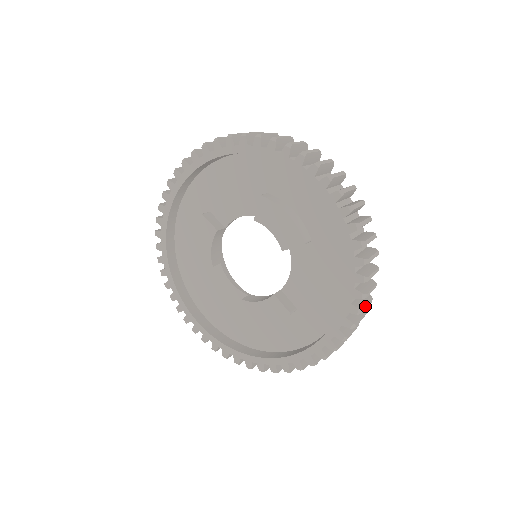
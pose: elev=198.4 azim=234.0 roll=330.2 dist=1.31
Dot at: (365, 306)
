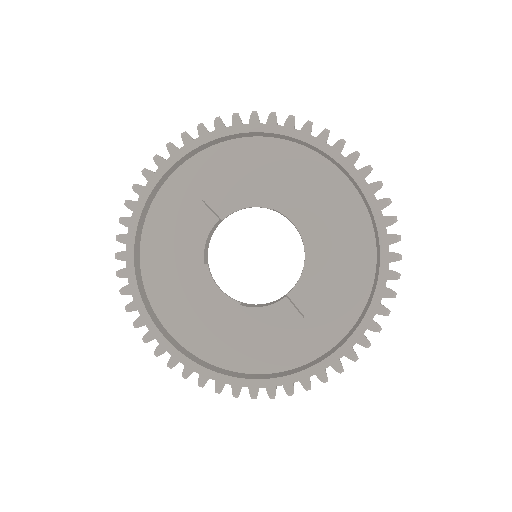
Dot at: occluded
